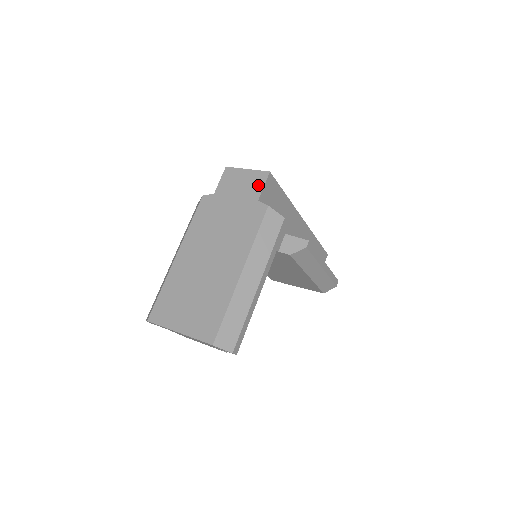
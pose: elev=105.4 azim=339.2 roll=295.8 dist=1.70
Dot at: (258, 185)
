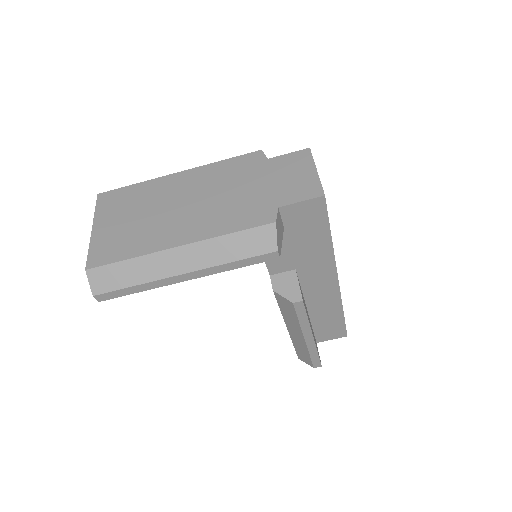
Dot at: (300, 194)
